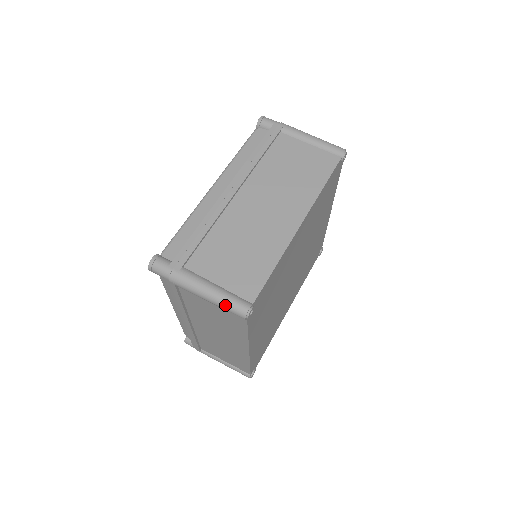
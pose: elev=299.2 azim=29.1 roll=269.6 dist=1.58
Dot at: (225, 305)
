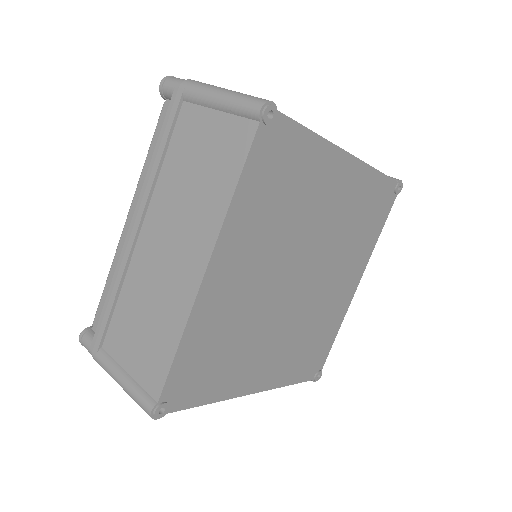
Dot at: (135, 401)
